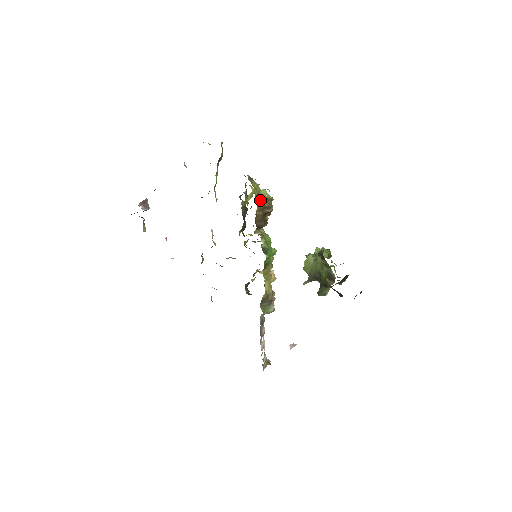
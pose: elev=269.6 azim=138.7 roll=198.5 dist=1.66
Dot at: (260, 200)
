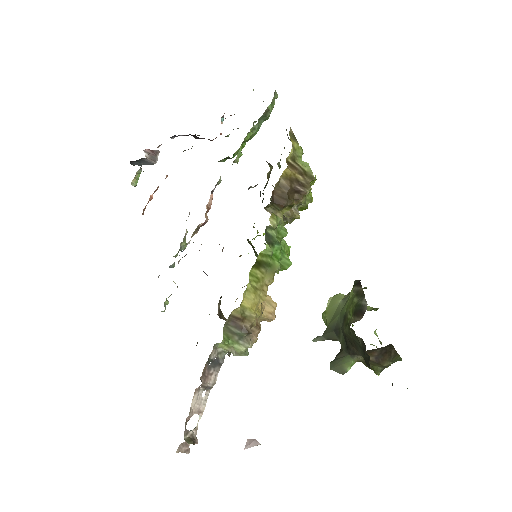
Dot at: (294, 166)
